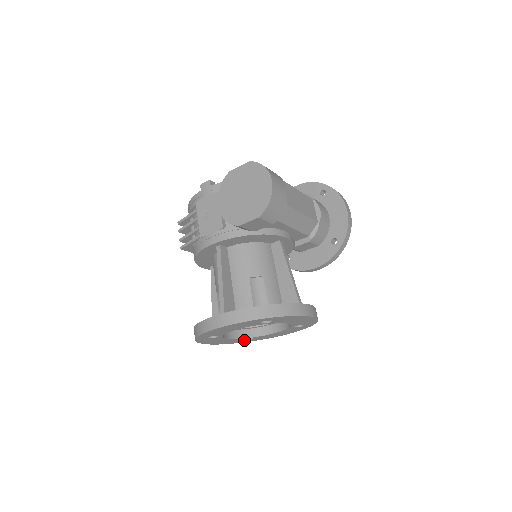
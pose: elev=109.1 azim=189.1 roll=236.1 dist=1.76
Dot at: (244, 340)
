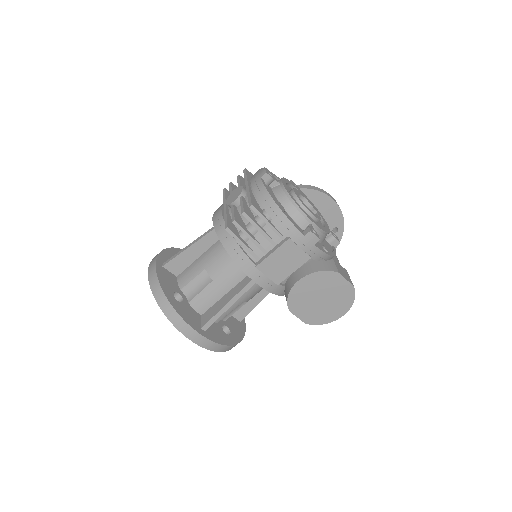
Dot at: occluded
